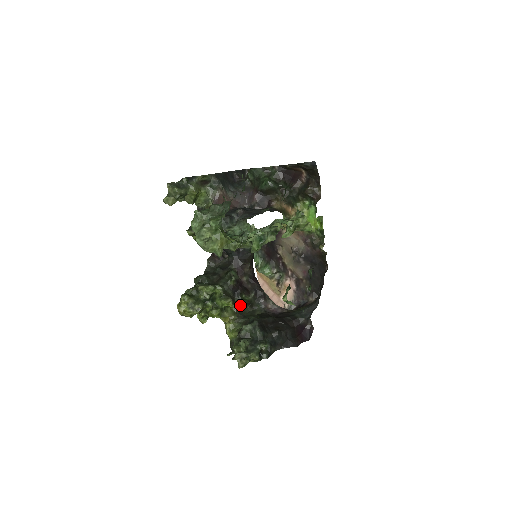
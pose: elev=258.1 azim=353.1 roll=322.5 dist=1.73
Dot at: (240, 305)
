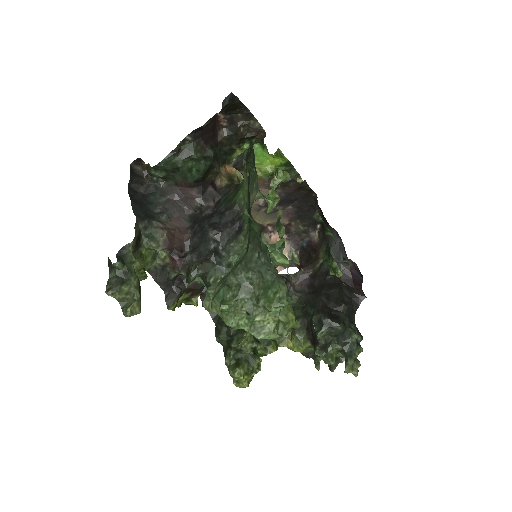
Dot at: occluded
